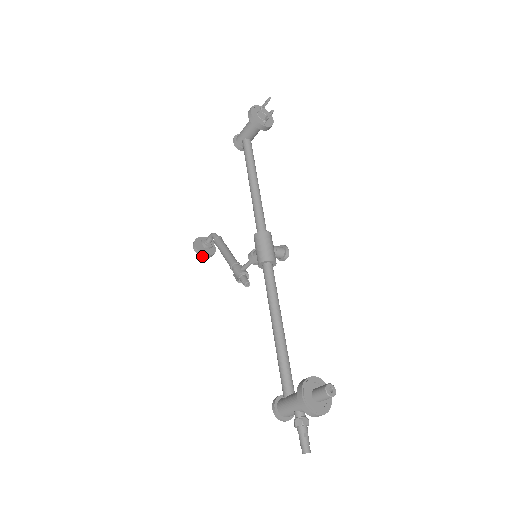
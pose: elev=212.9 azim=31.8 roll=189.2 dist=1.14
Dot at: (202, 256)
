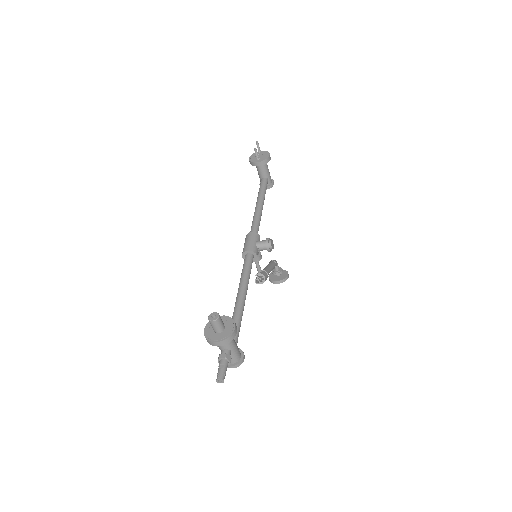
Dot at: (274, 283)
